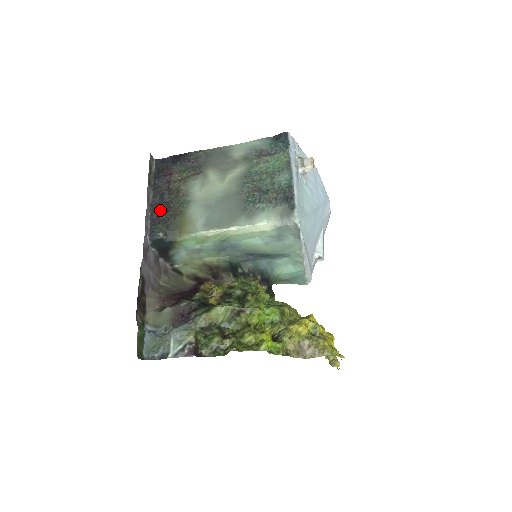
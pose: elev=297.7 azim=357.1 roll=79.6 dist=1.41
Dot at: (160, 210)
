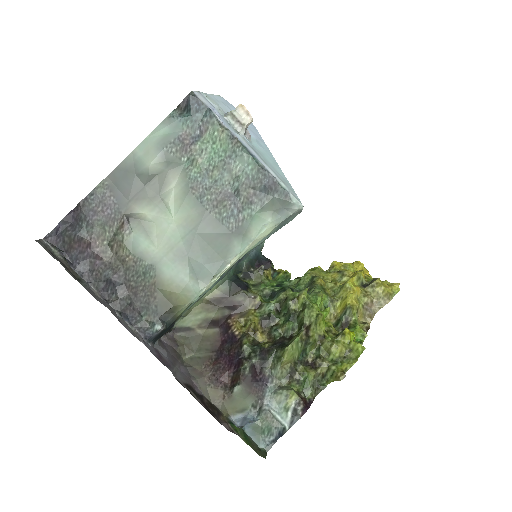
Dot at: (124, 299)
